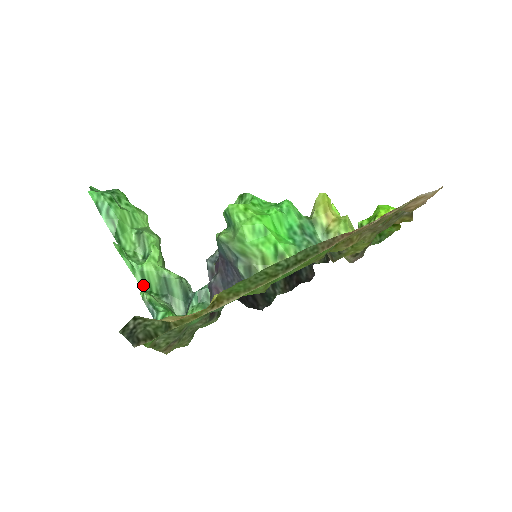
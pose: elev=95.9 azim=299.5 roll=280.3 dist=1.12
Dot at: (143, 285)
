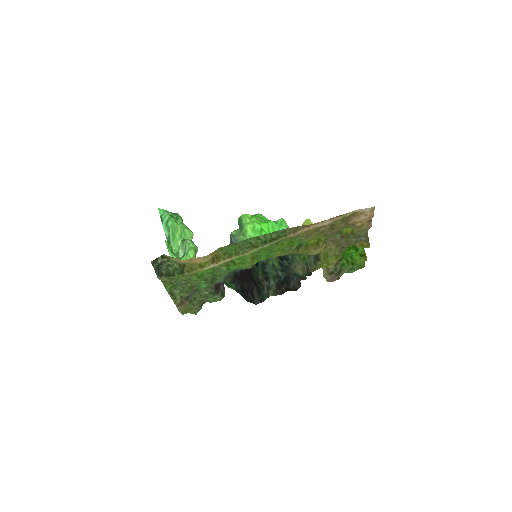
Dot at: occluded
